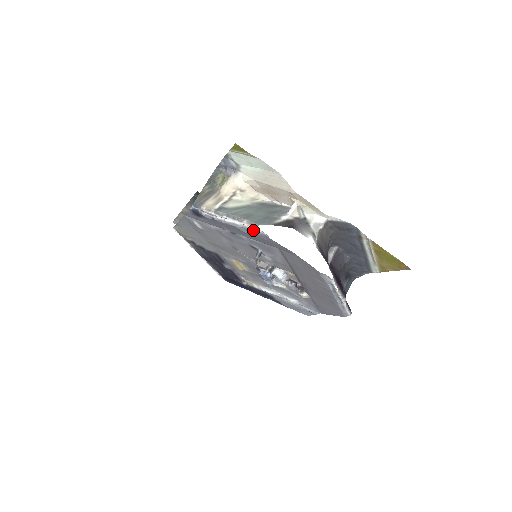
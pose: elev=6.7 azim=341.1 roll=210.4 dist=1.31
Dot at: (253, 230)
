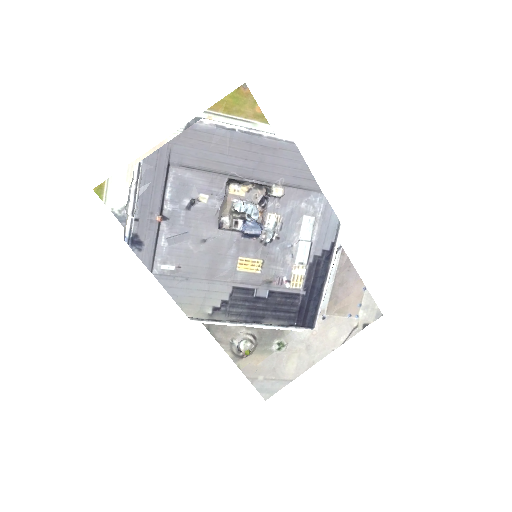
Dot at: (141, 175)
